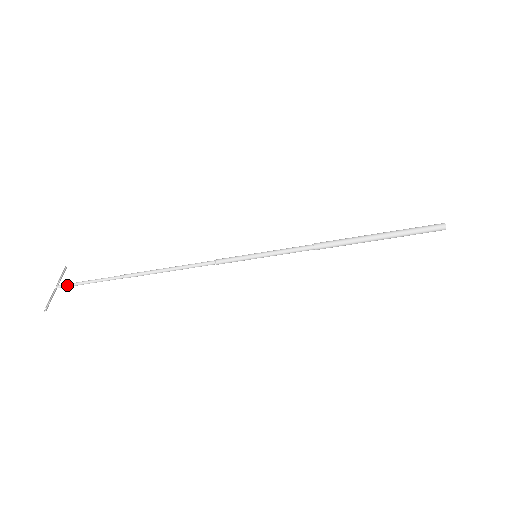
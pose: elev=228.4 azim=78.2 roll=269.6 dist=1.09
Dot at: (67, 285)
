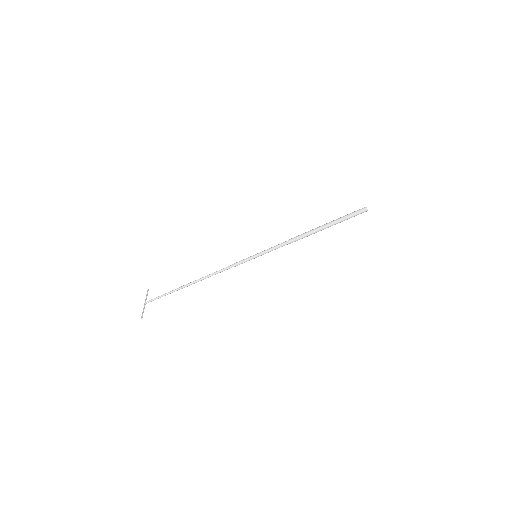
Dot at: (151, 300)
